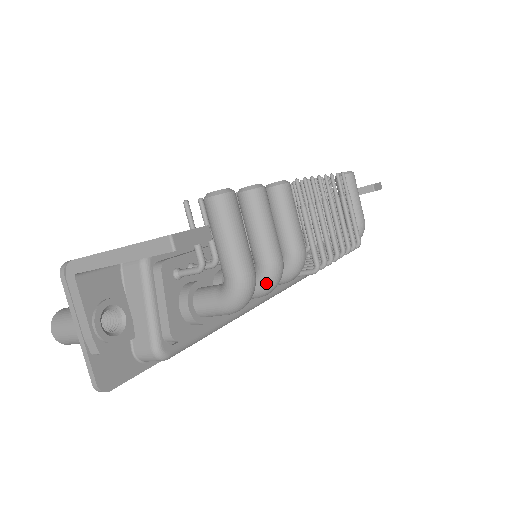
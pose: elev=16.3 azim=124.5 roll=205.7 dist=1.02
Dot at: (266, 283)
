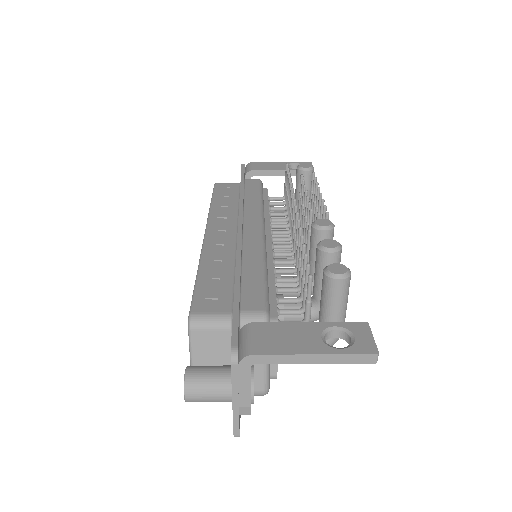
Dot at: occluded
